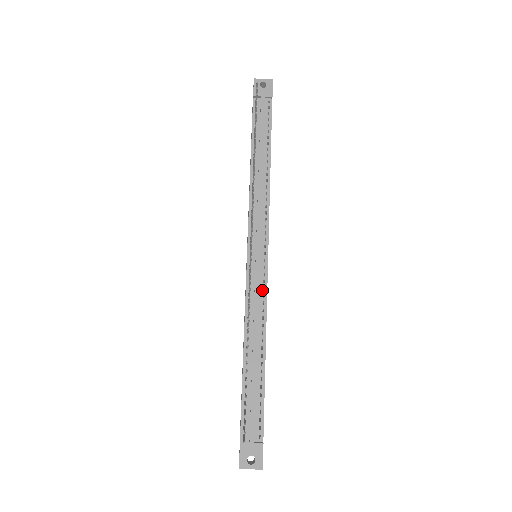
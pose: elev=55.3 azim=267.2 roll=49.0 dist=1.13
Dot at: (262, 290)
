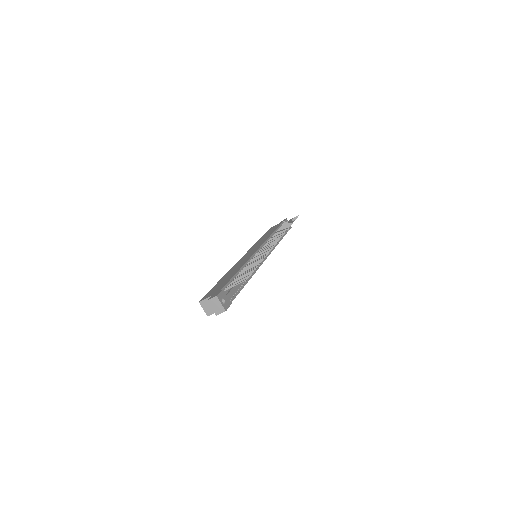
Dot at: occluded
